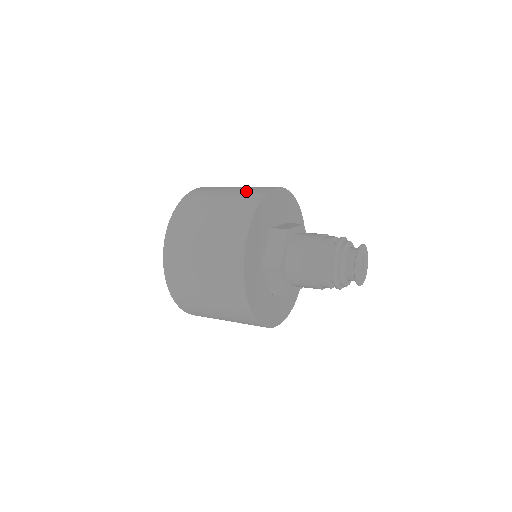
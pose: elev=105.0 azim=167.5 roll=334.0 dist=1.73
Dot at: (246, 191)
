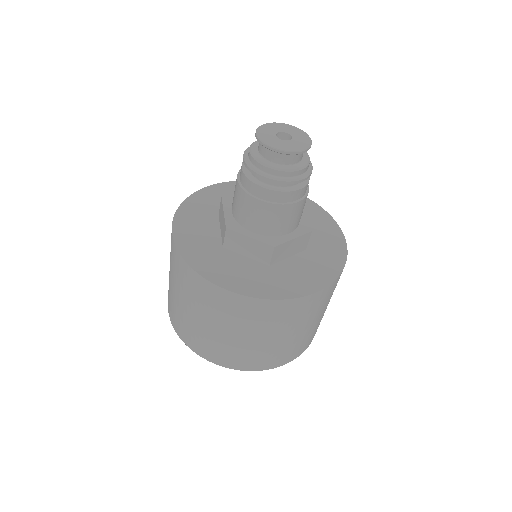
Dot at: occluded
